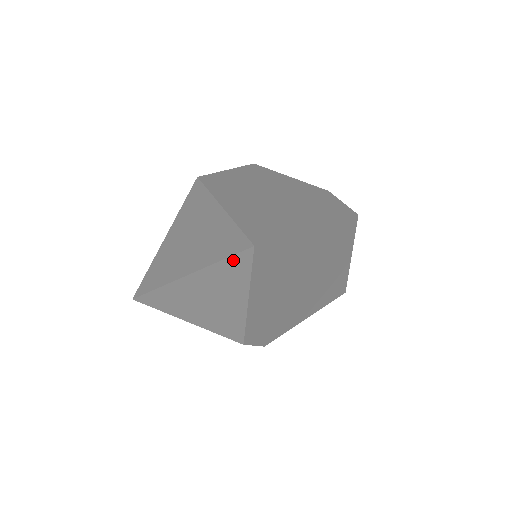
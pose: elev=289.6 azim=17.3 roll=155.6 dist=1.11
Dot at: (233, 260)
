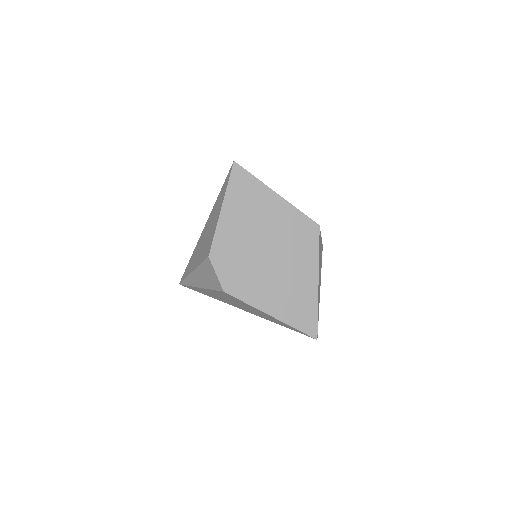
Dot at: (225, 181)
